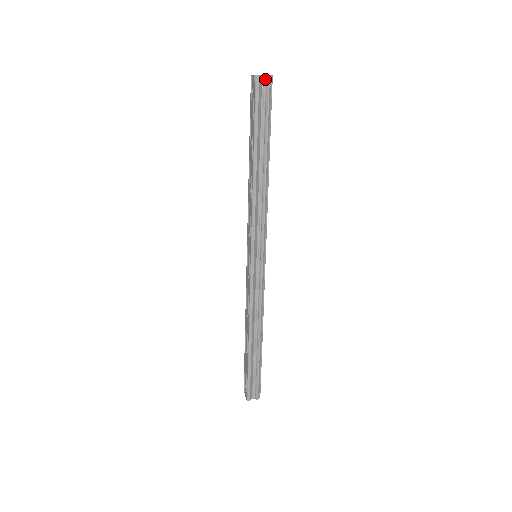
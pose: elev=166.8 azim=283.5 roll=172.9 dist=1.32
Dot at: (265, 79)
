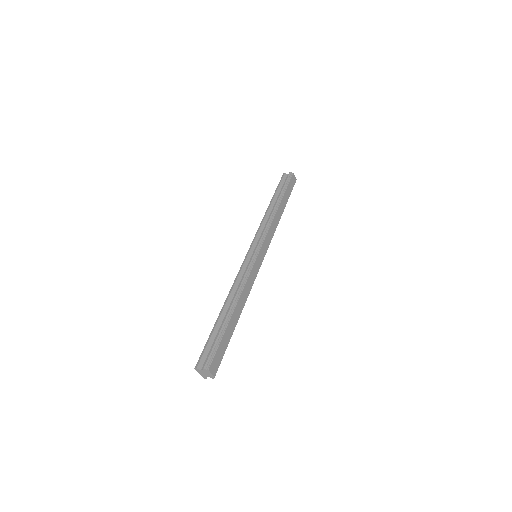
Dot at: occluded
